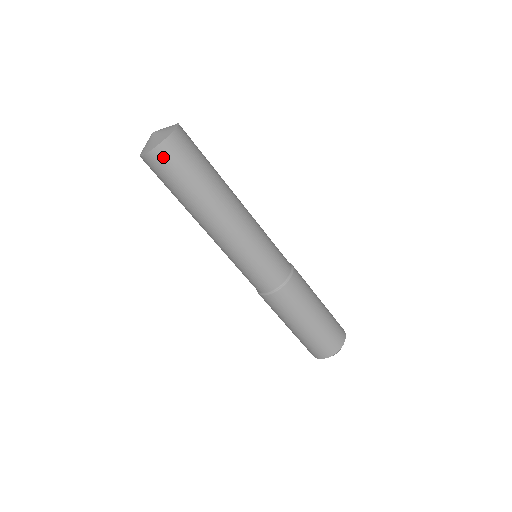
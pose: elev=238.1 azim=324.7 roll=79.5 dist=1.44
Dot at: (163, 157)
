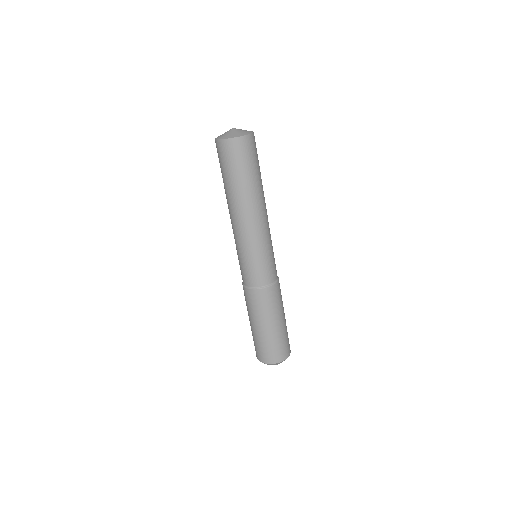
Dot at: (251, 144)
